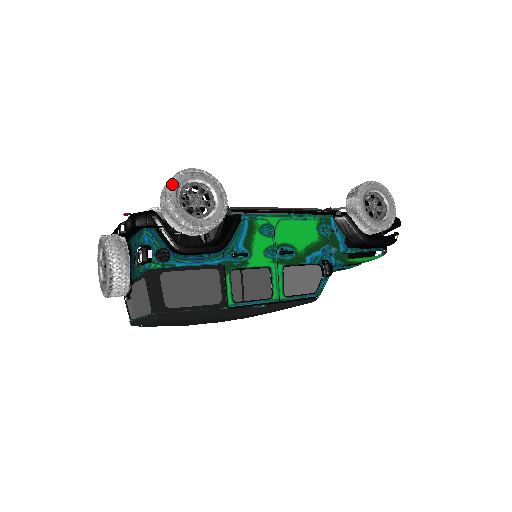
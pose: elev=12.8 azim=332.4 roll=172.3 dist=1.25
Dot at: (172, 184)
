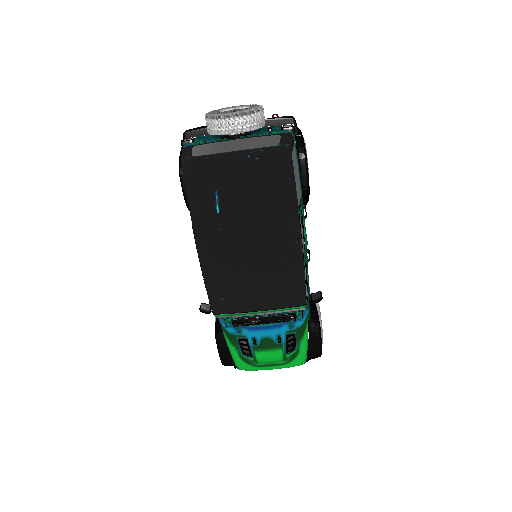
Dot at: occluded
